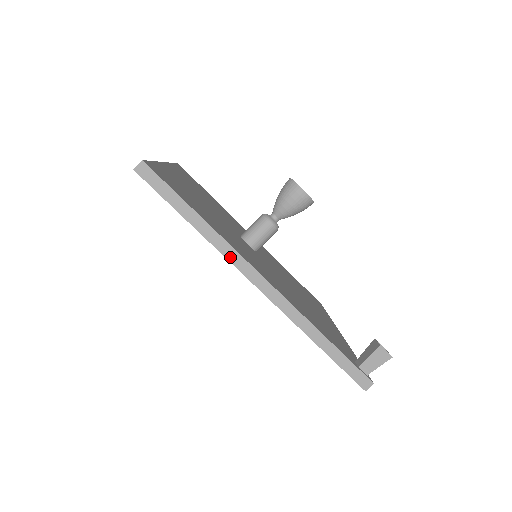
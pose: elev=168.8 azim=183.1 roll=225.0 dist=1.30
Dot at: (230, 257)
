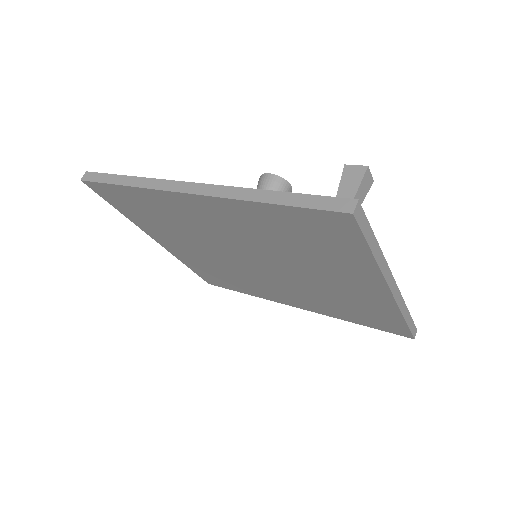
Dot at: (157, 187)
